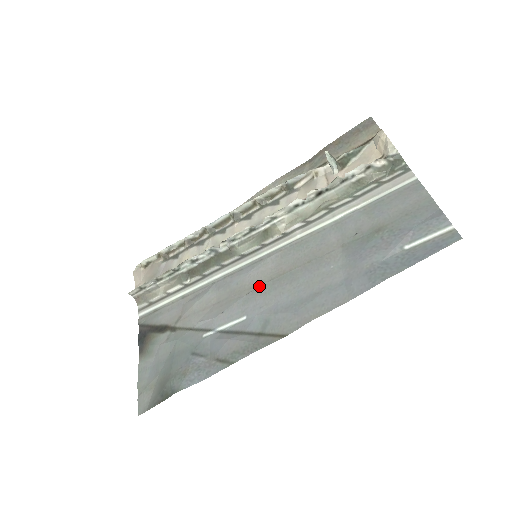
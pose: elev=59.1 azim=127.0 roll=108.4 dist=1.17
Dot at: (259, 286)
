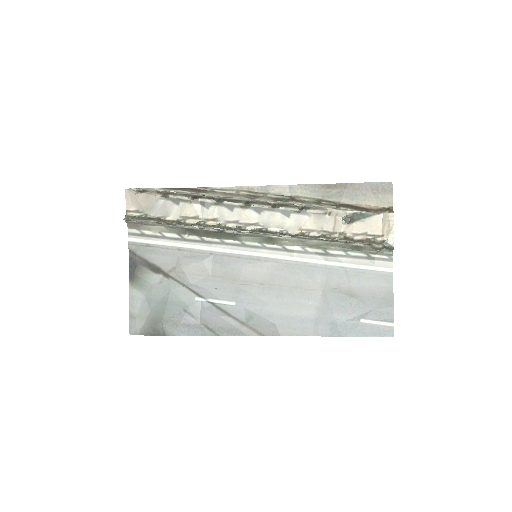
Dot at: (252, 284)
